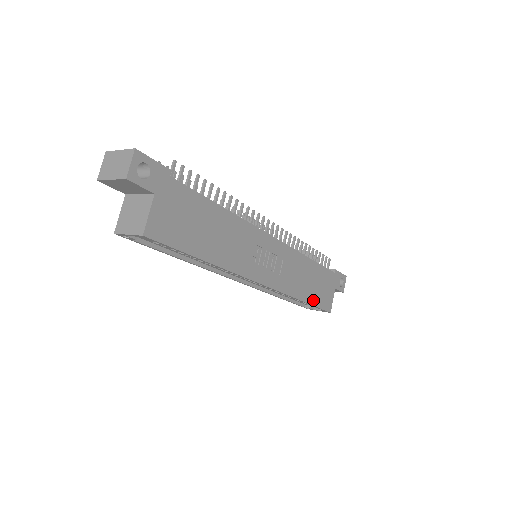
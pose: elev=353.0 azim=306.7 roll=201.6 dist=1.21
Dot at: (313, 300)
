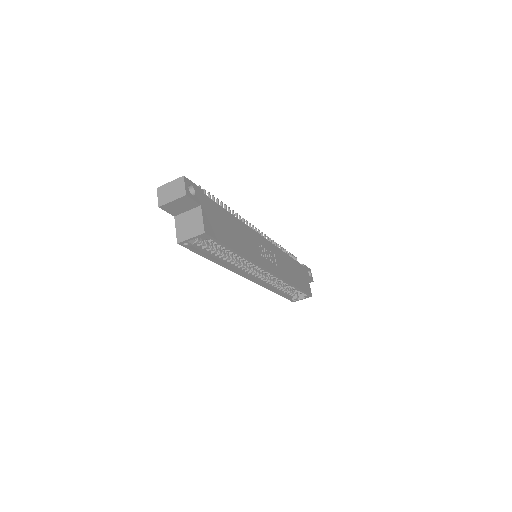
Dot at: (300, 286)
